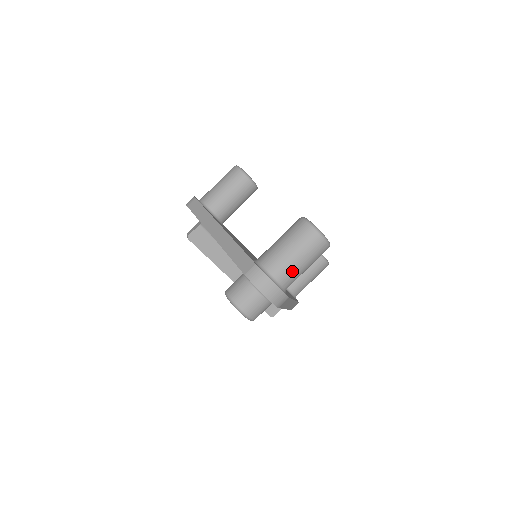
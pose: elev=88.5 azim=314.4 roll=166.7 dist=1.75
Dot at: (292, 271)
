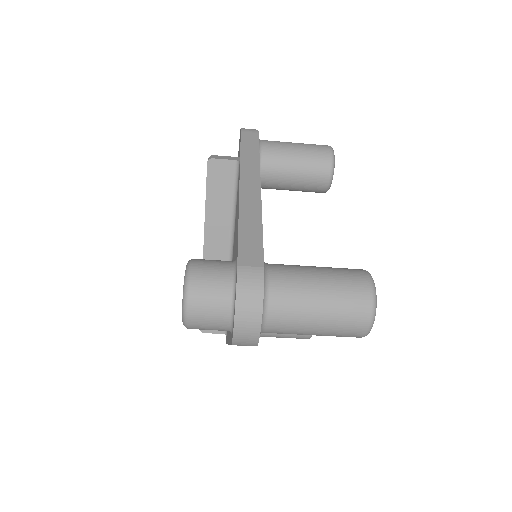
Dot at: (295, 321)
